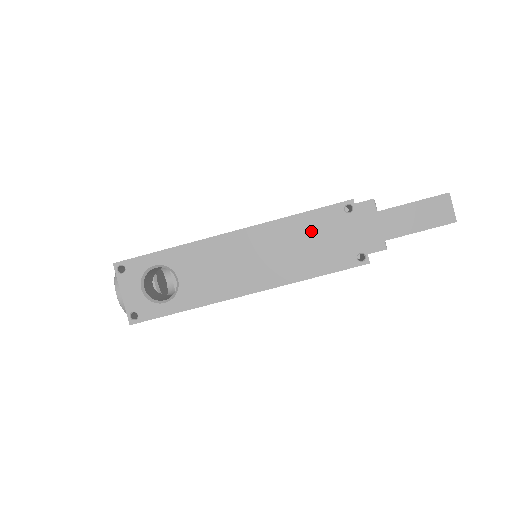
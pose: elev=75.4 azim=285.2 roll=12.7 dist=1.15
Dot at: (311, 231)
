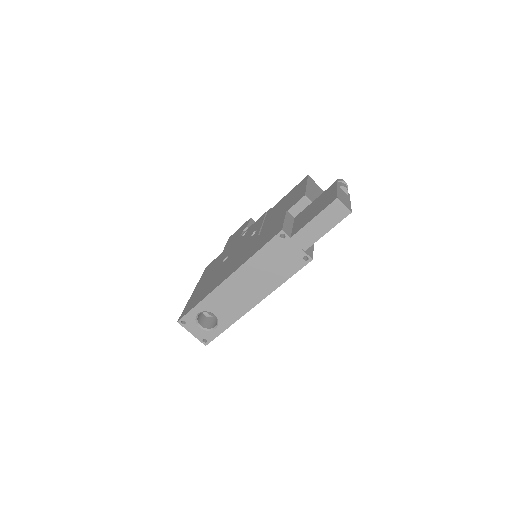
Dot at: (269, 258)
